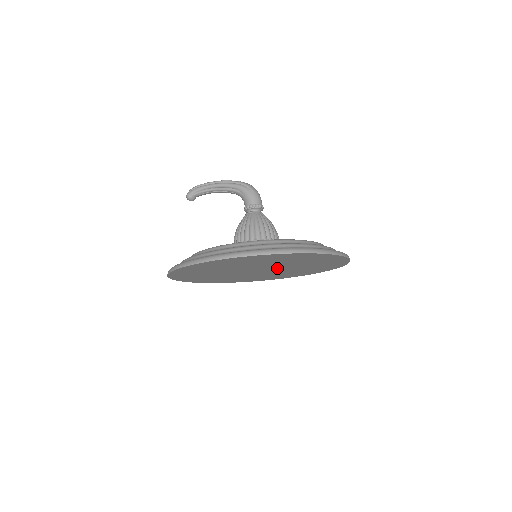
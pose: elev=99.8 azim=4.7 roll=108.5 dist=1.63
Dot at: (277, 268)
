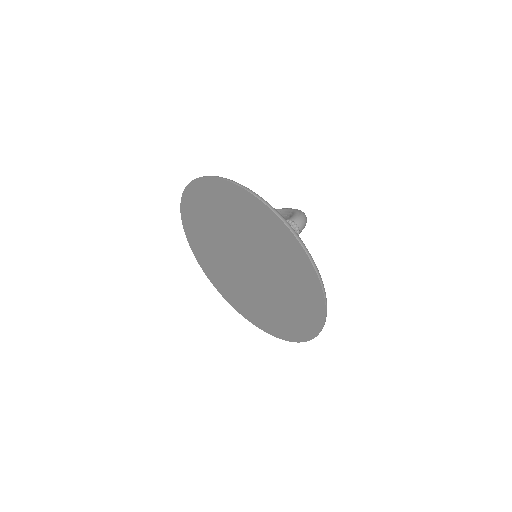
Dot at: (259, 267)
